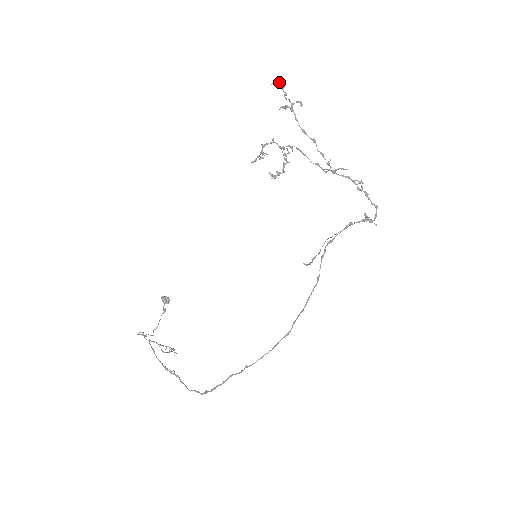
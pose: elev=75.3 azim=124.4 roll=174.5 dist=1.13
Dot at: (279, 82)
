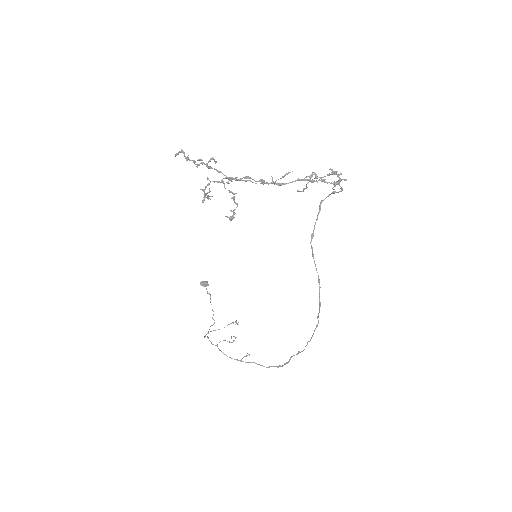
Dot at: (180, 152)
